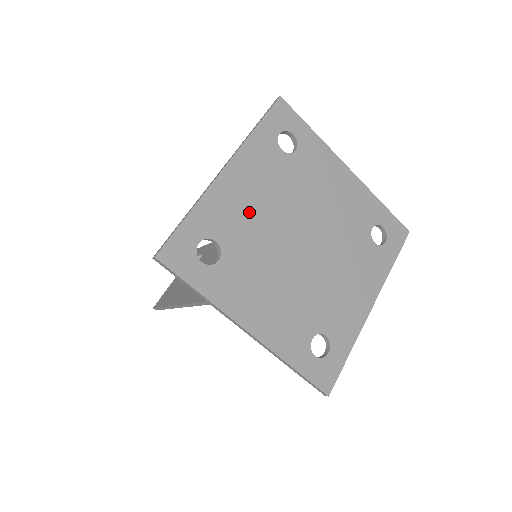
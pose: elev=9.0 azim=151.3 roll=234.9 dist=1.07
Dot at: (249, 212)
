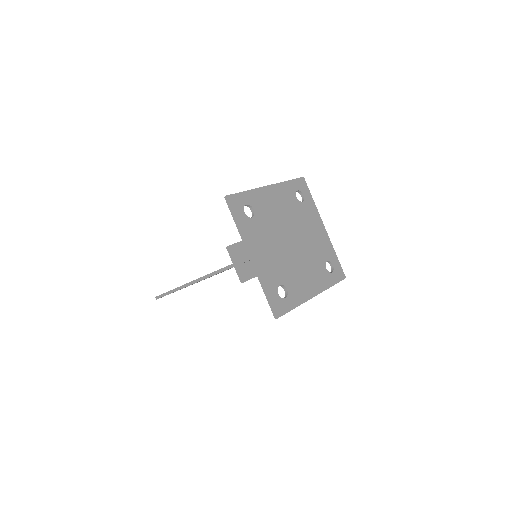
Dot at: (272, 210)
